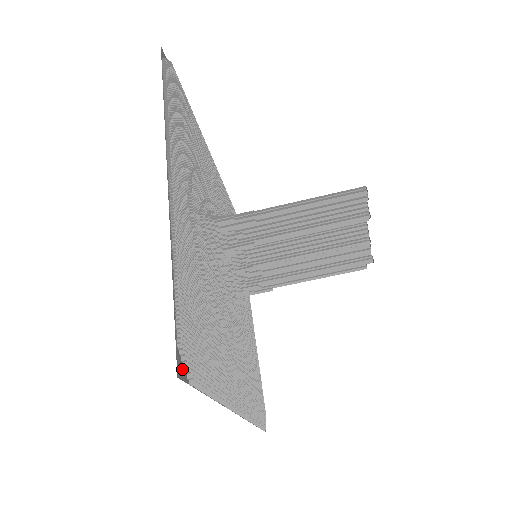
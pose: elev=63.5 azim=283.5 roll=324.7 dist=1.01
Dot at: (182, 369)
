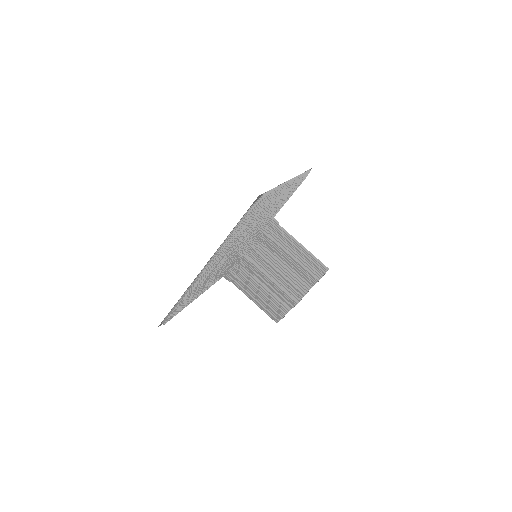
Dot at: (256, 200)
